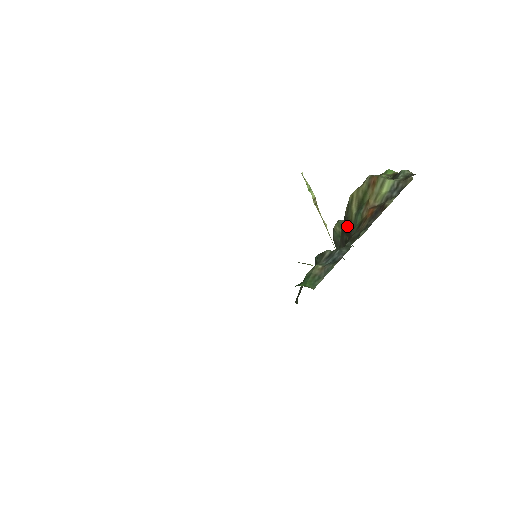
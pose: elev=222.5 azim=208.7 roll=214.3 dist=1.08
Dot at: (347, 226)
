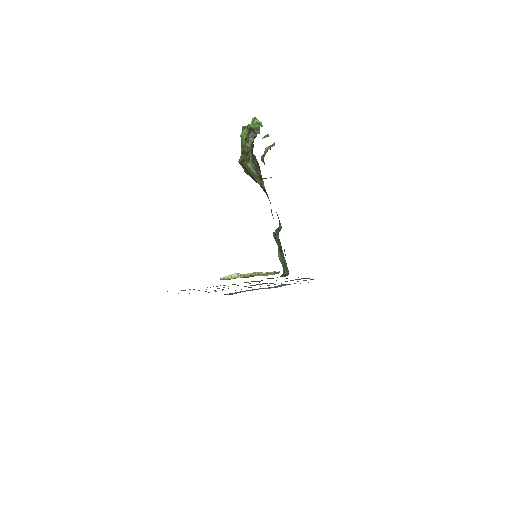
Dot at: occluded
